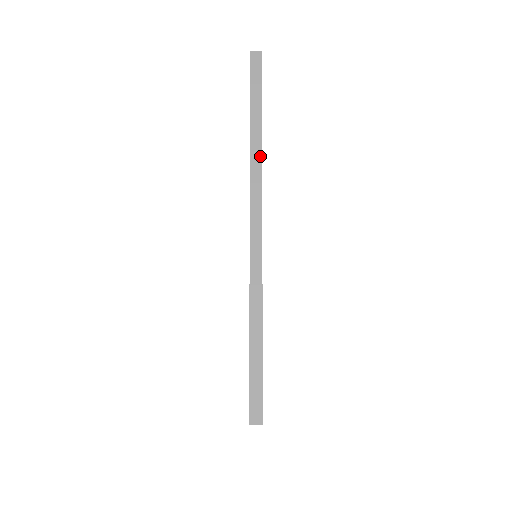
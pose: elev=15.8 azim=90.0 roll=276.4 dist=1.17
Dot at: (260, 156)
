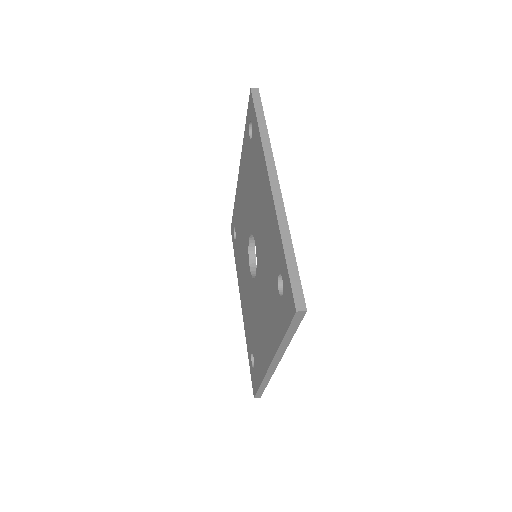
Dot at: (286, 348)
